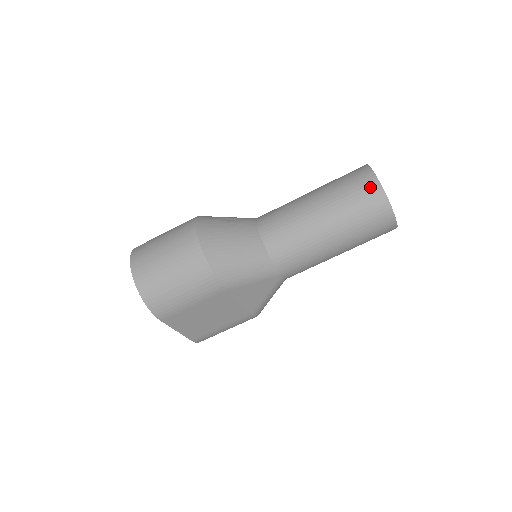
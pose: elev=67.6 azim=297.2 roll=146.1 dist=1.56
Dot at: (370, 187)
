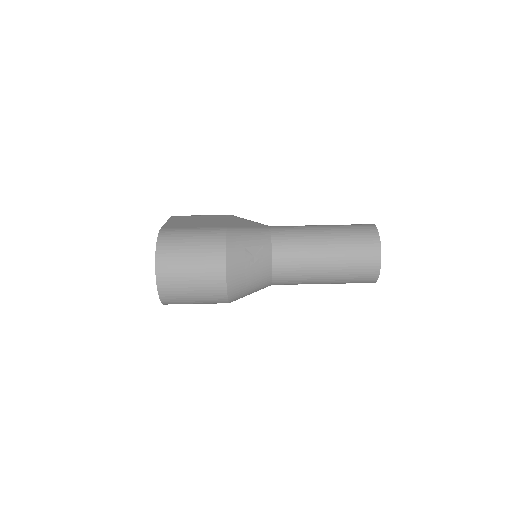
Dot at: (372, 271)
